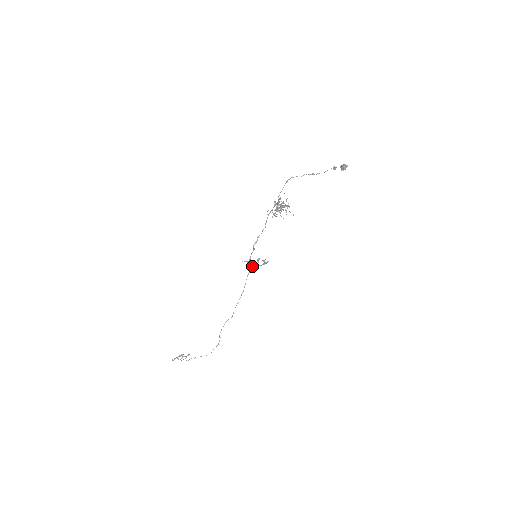
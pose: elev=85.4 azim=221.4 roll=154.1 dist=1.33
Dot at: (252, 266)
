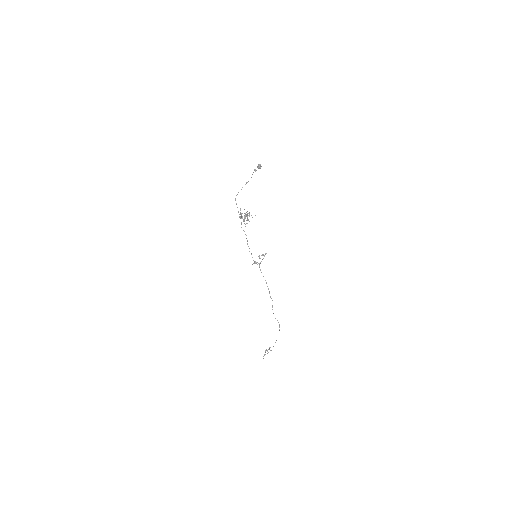
Dot at: (259, 264)
